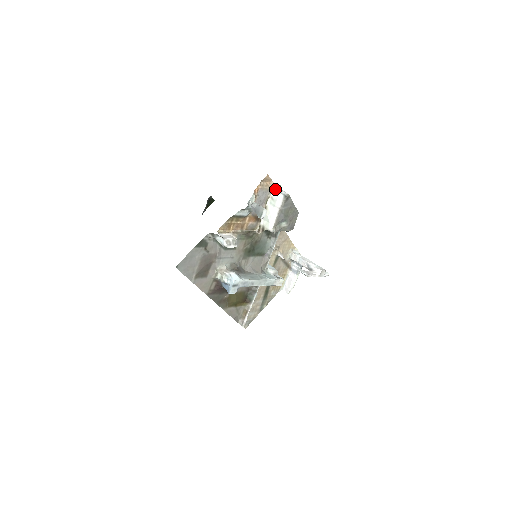
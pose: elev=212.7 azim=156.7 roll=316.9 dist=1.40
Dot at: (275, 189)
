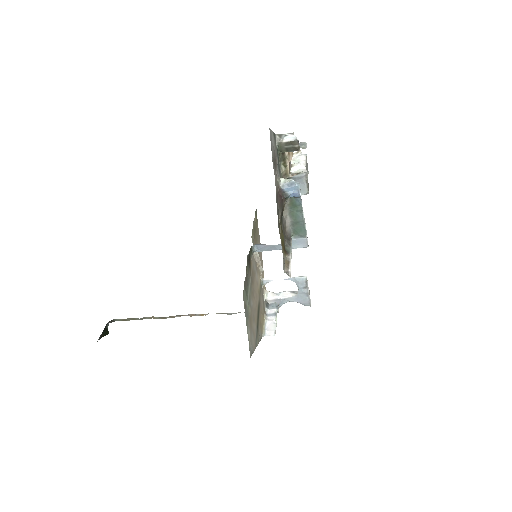
Dot at: (294, 156)
